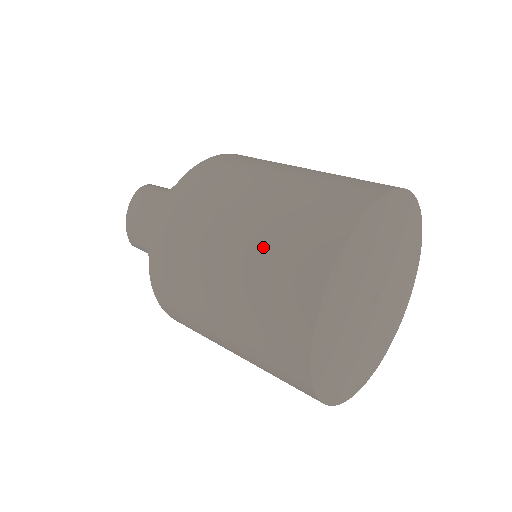
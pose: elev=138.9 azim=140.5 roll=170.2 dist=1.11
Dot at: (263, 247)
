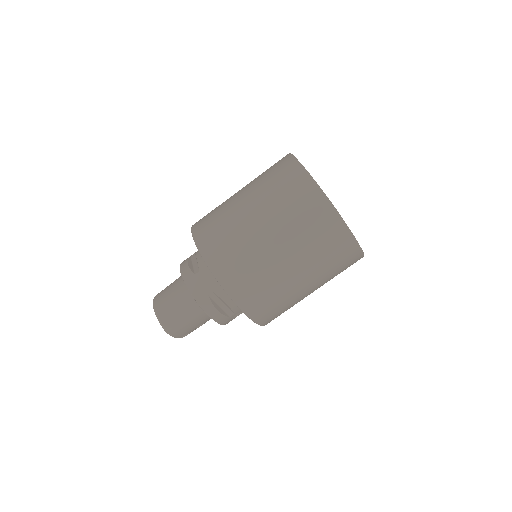
Dot at: (259, 181)
